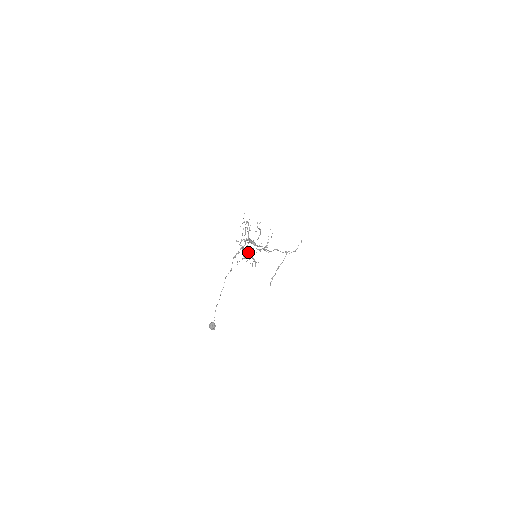
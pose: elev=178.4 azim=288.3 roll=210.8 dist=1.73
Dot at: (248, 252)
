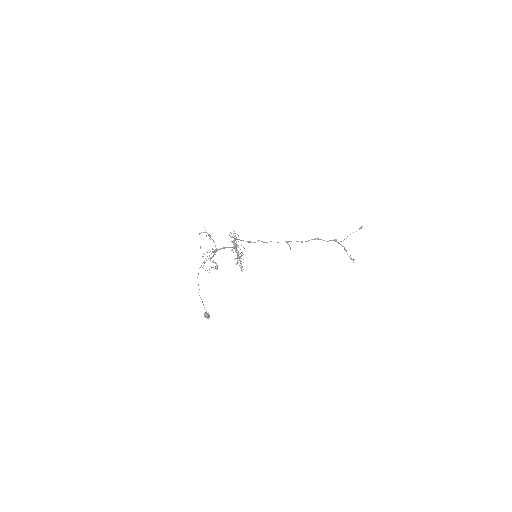
Dot at: occluded
